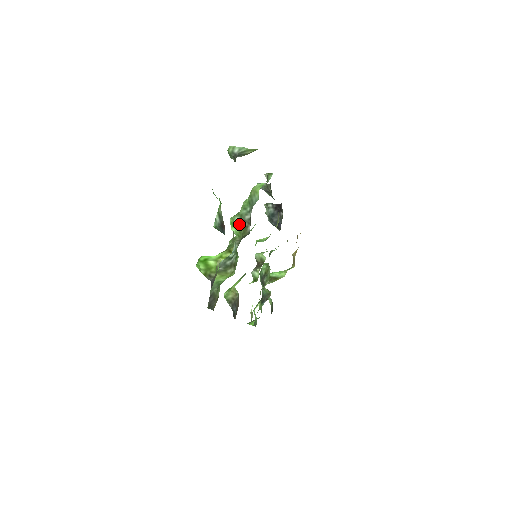
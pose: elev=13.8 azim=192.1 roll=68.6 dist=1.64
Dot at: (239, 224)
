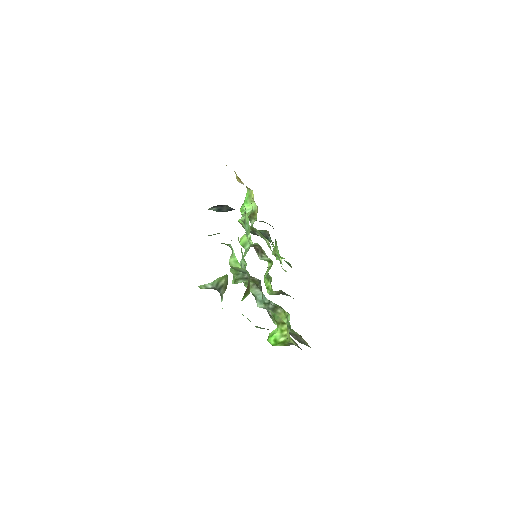
Dot at: (244, 281)
